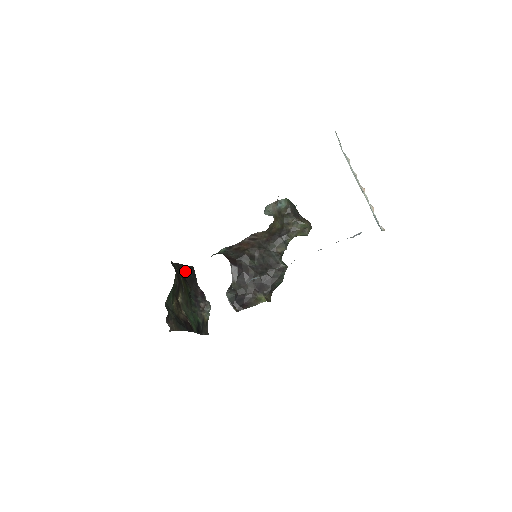
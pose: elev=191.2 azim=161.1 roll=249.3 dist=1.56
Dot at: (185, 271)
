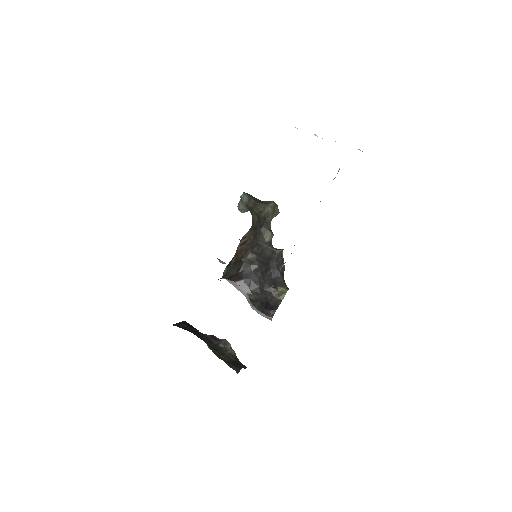
Dot at: (185, 327)
